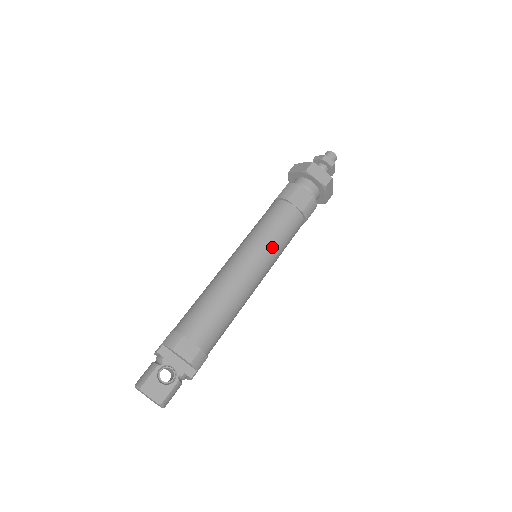
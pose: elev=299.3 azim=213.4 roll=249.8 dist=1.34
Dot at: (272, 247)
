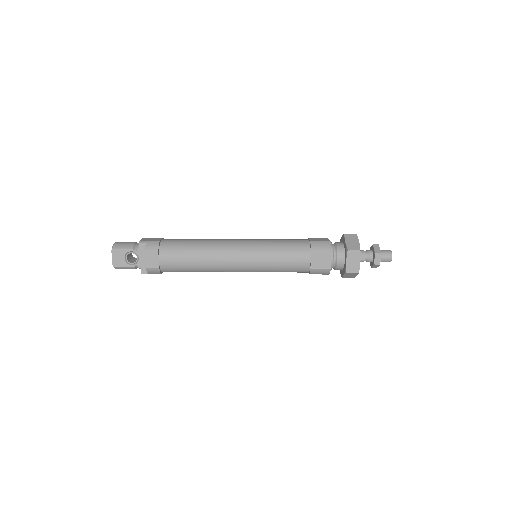
Dot at: (265, 265)
